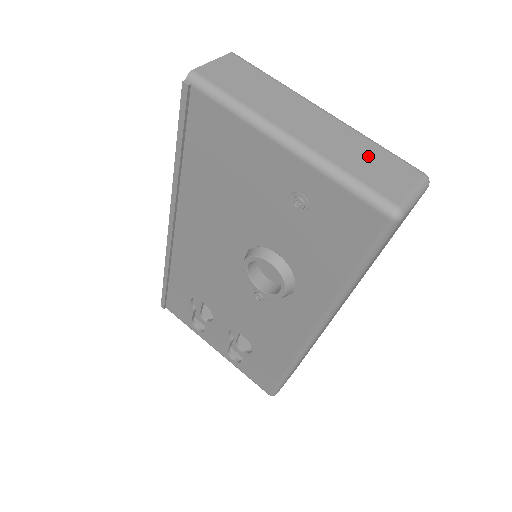
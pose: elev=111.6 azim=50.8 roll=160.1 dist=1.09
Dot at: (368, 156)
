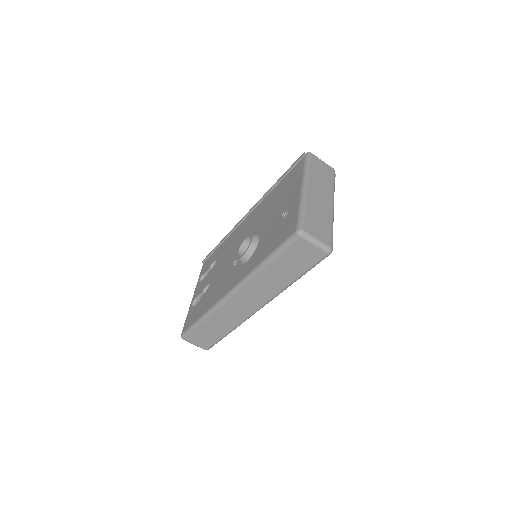
Dot at: (322, 221)
